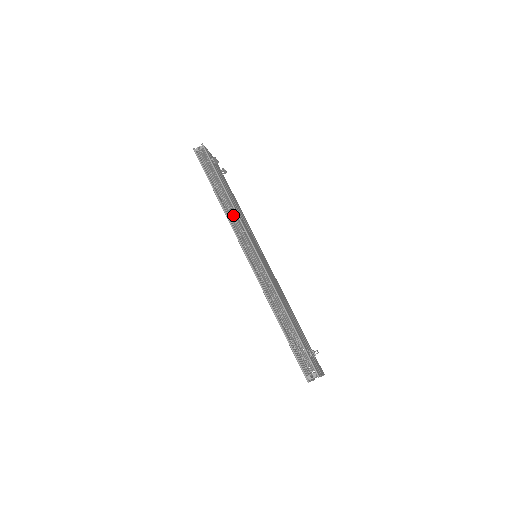
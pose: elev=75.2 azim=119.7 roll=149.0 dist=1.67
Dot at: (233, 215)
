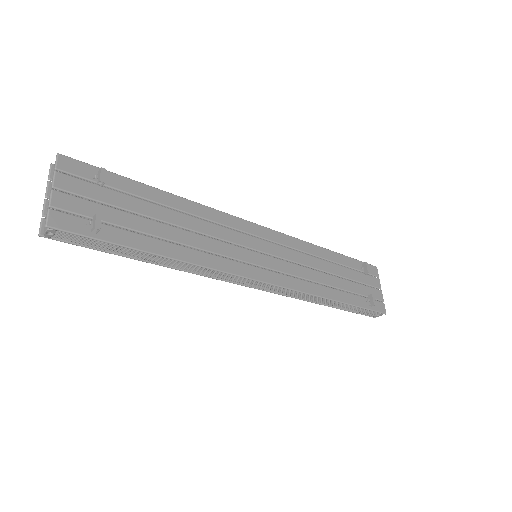
Dot at: occluded
